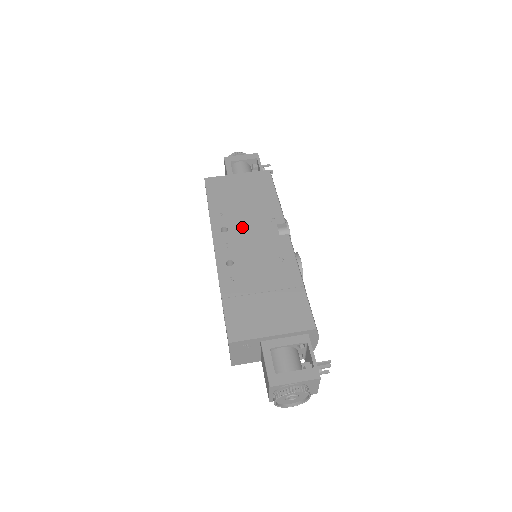
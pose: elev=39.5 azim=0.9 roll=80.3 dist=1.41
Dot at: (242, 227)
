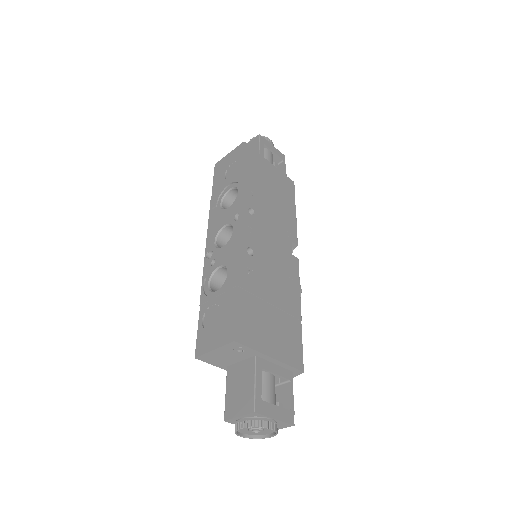
Dot at: (266, 221)
